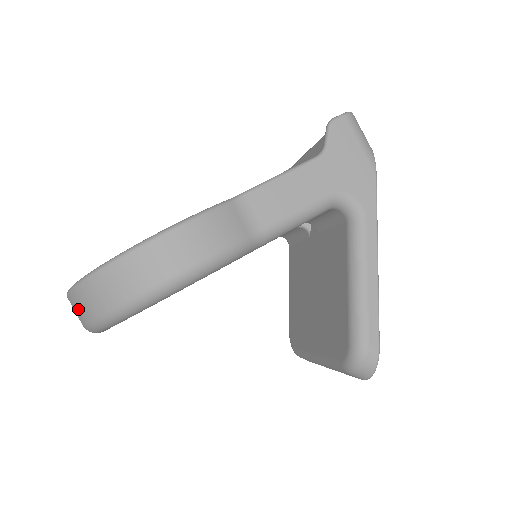
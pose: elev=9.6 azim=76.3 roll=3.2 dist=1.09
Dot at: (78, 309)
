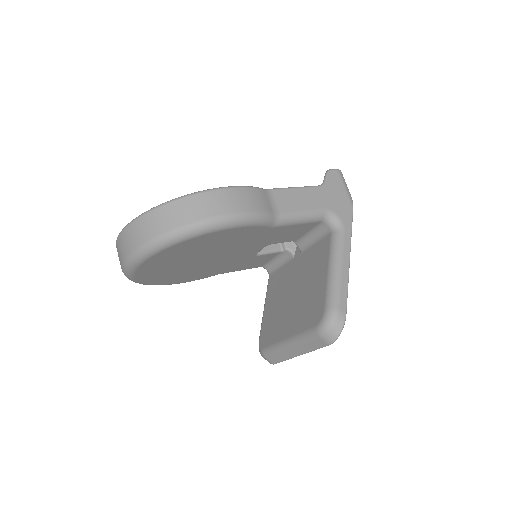
Dot at: (134, 235)
